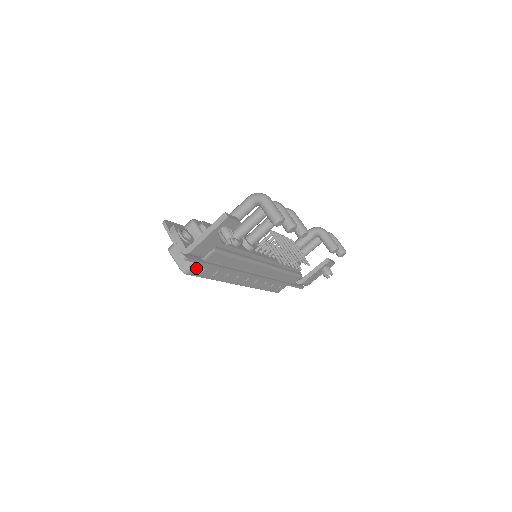
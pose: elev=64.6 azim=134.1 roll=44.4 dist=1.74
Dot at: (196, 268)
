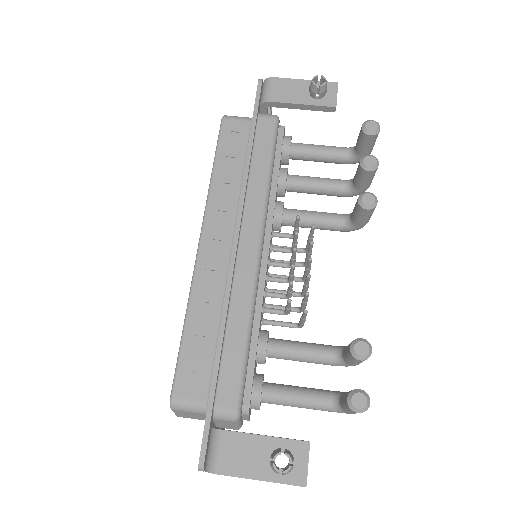
Dot at: (236, 124)
